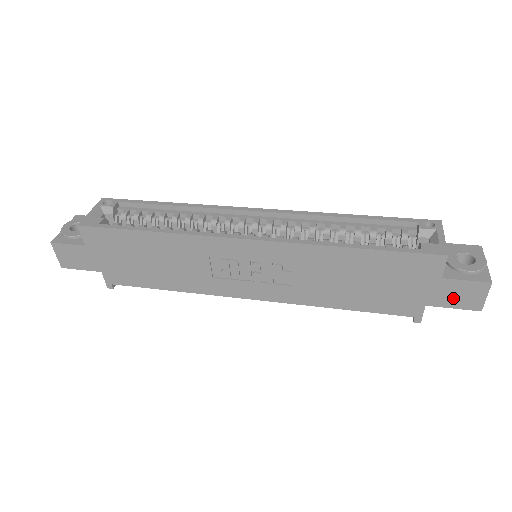
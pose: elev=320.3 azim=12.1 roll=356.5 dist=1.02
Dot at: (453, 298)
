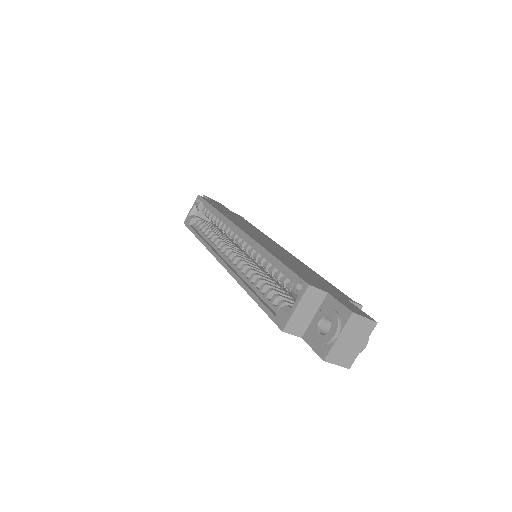
Dot at: occluded
